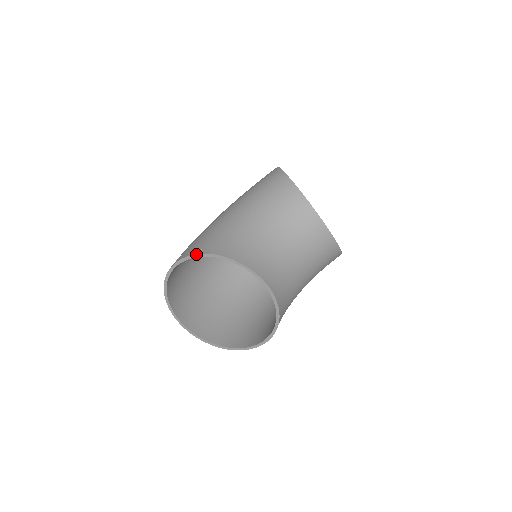
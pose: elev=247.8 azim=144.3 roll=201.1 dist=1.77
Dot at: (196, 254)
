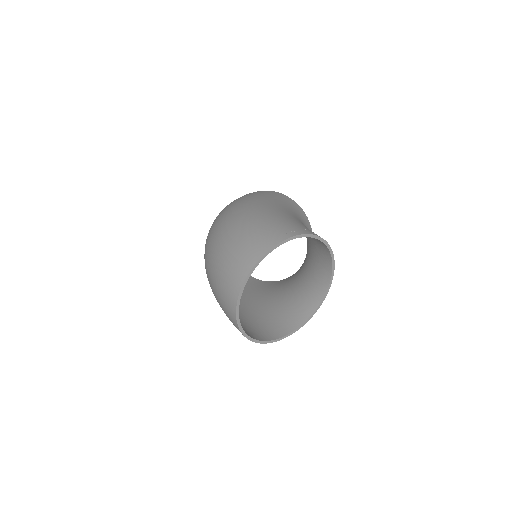
Dot at: occluded
